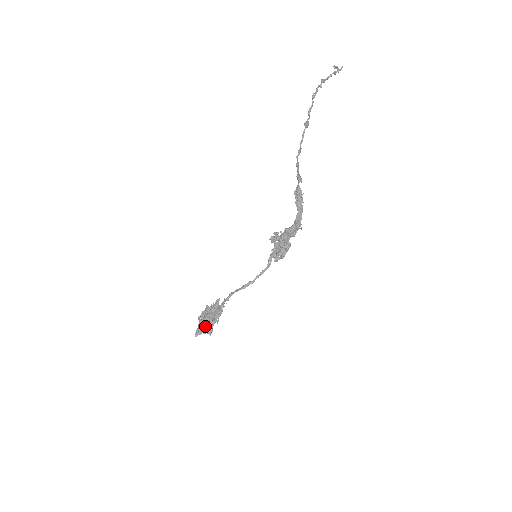
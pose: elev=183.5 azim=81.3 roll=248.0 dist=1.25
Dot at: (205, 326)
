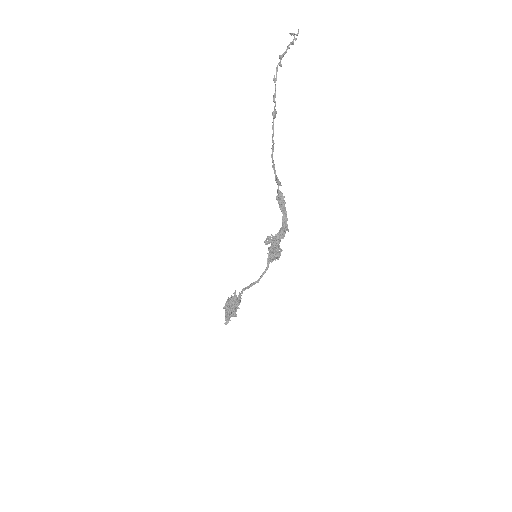
Dot at: (230, 316)
